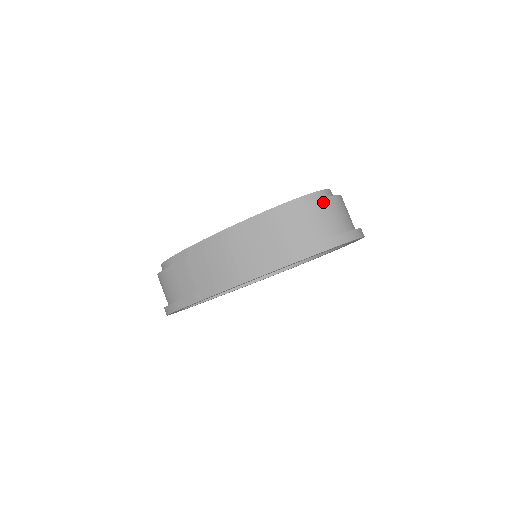
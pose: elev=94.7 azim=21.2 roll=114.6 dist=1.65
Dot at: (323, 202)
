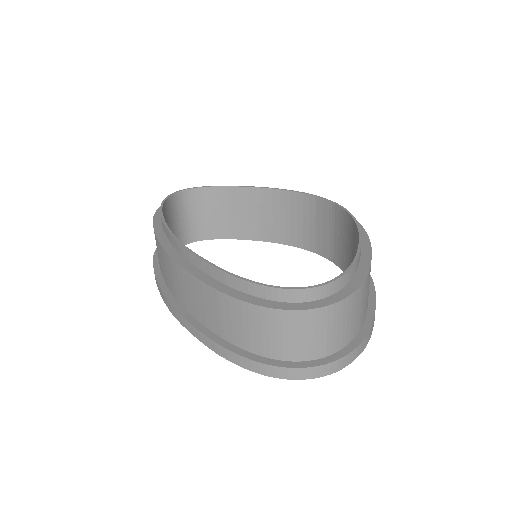
Dot at: (284, 315)
